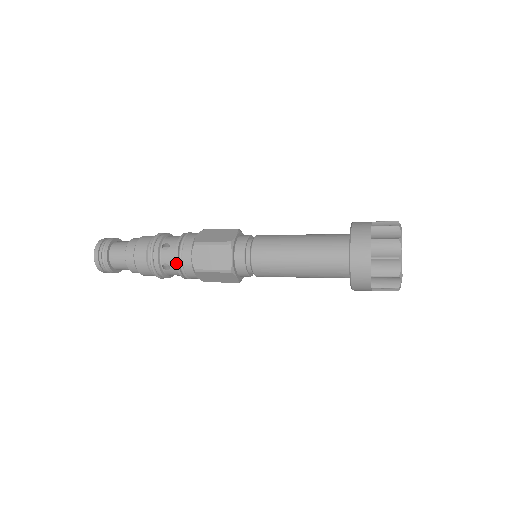
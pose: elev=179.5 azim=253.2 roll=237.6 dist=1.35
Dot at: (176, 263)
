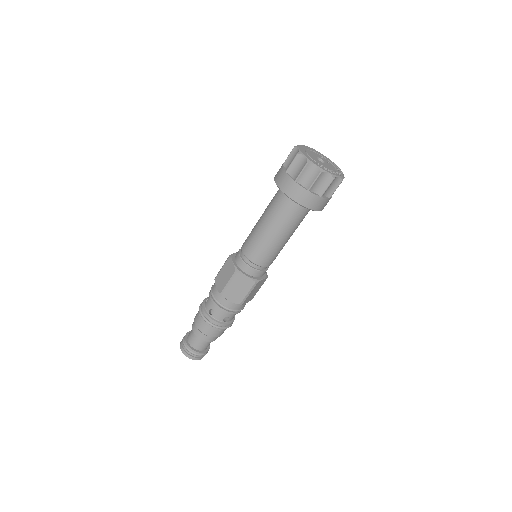
Dot at: (212, 301)
